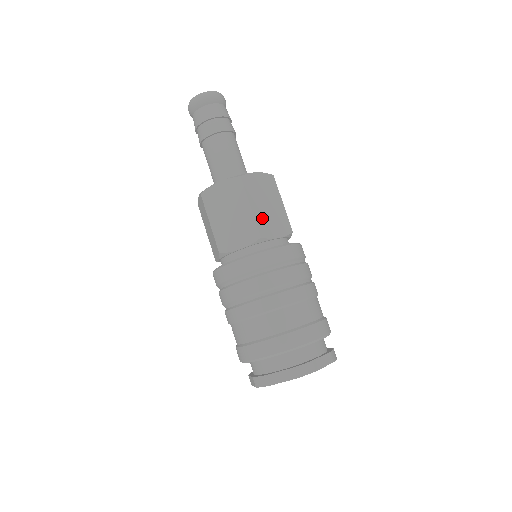
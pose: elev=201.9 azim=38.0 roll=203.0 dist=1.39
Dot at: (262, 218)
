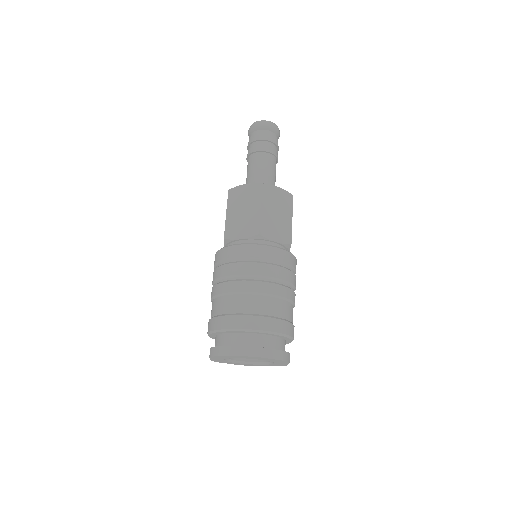
Dot at: occluded
